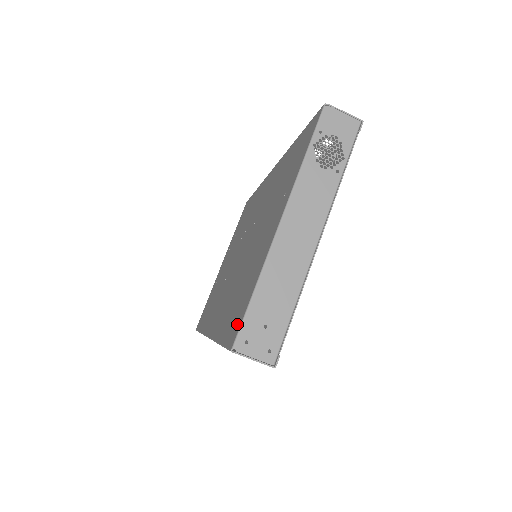
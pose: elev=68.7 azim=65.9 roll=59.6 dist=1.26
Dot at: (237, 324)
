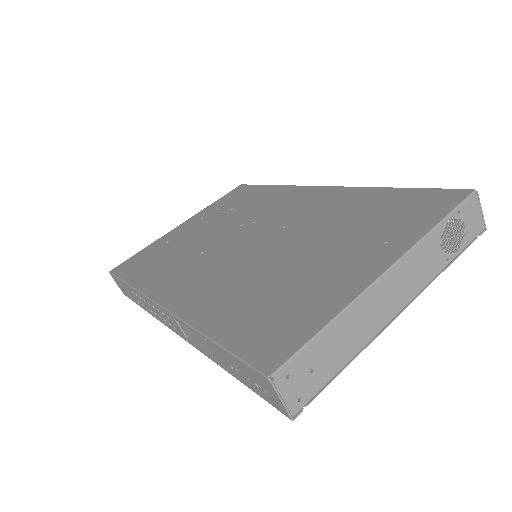
Dot at: (280, 347)
